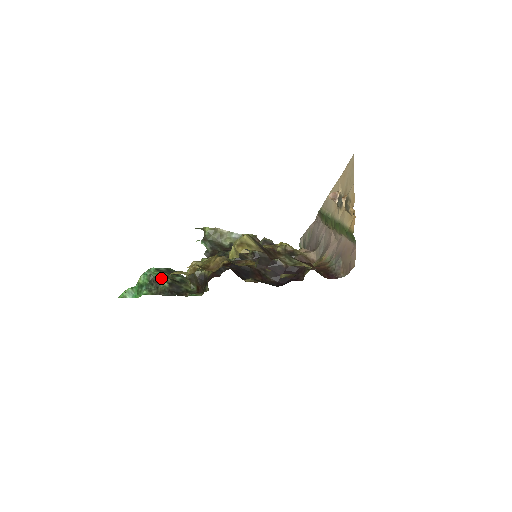
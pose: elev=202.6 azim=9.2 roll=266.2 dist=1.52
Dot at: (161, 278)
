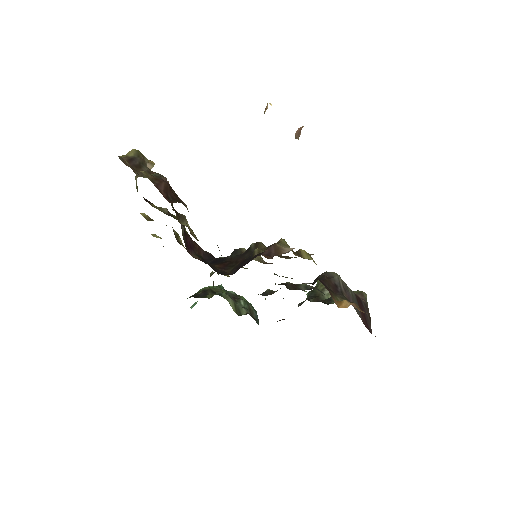
Dot at: occluded
